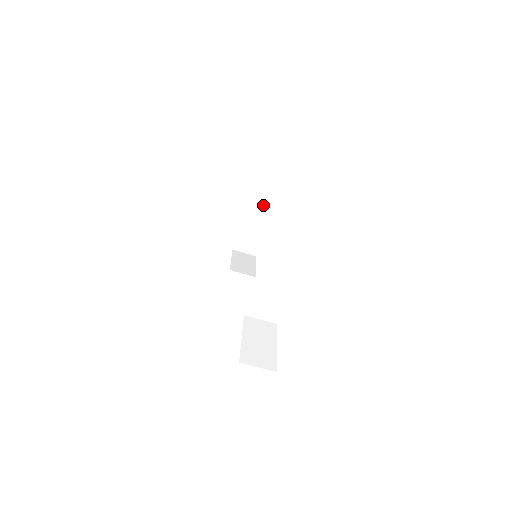
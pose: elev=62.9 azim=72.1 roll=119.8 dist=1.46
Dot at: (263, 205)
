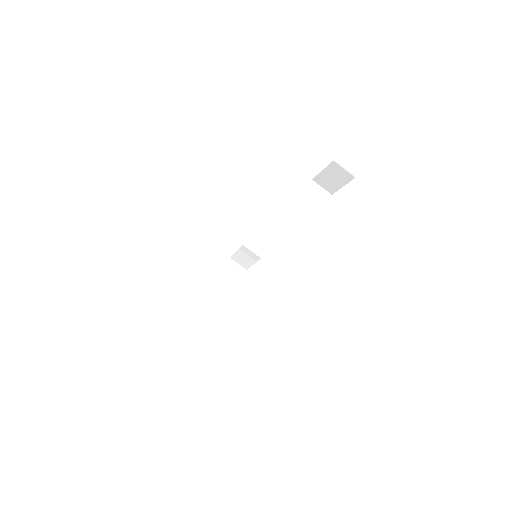
Dot at: (237, 268)
